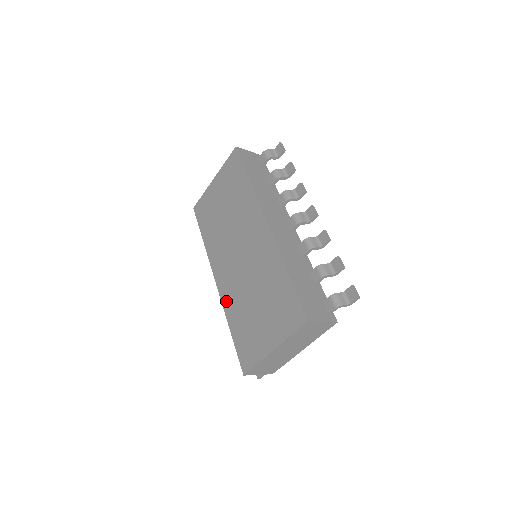
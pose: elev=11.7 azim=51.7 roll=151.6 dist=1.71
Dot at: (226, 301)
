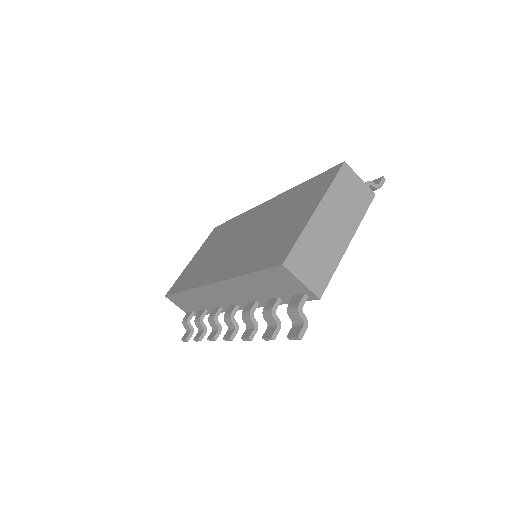
Dot at: (231, 271)
